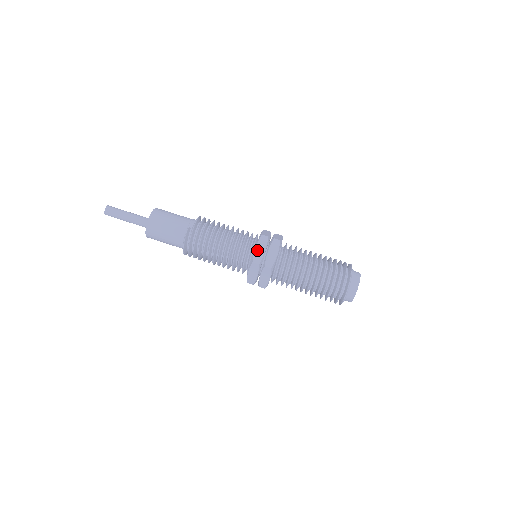
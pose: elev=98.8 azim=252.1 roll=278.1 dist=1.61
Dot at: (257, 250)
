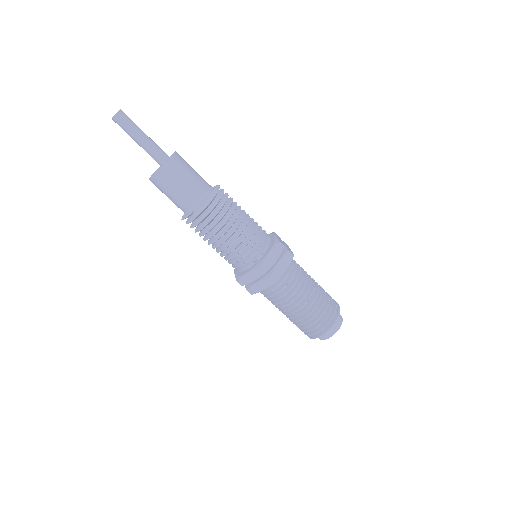
Dot at: (247, 276)
